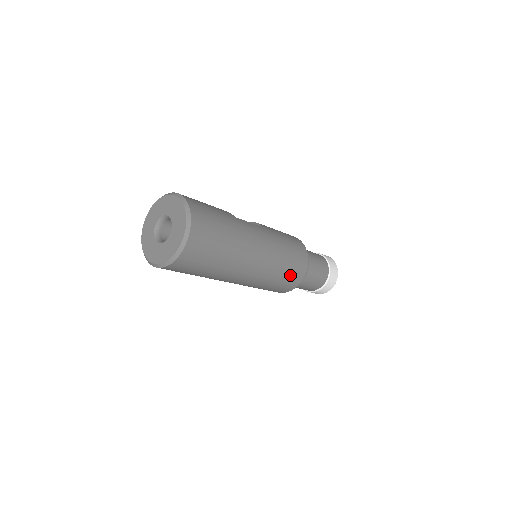
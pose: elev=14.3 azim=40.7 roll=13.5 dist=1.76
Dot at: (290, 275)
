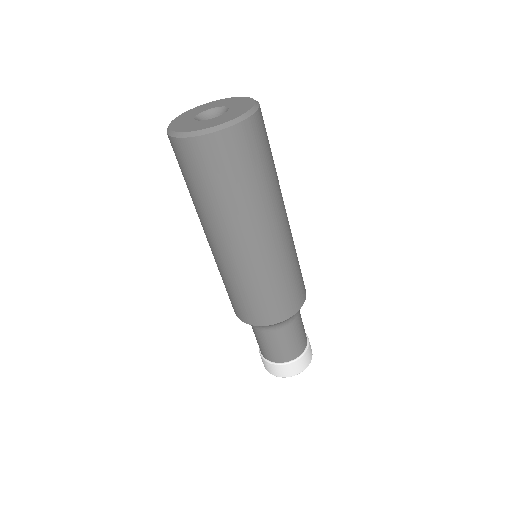
Dot at: (282, 297)
